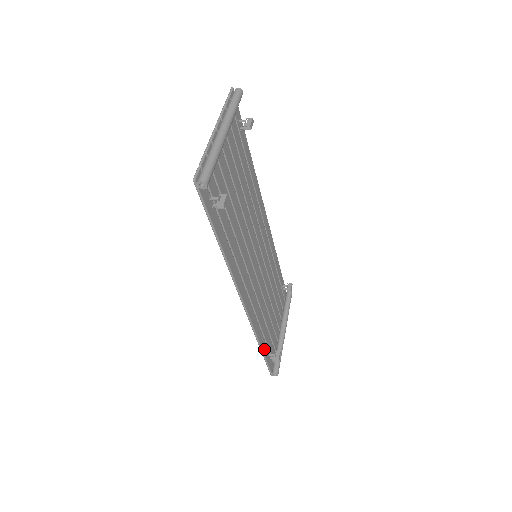
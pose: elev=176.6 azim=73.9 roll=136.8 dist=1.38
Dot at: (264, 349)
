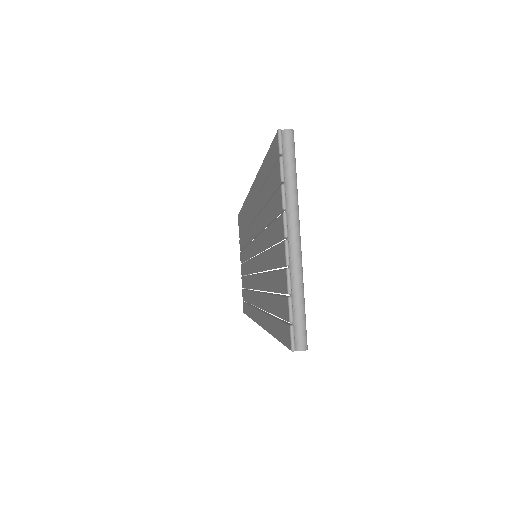
Dot at: occluded
